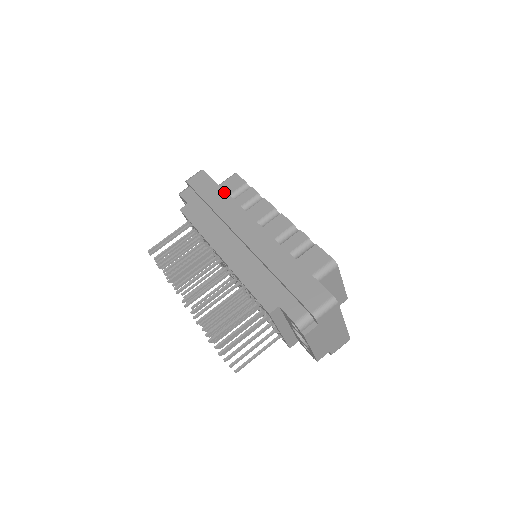
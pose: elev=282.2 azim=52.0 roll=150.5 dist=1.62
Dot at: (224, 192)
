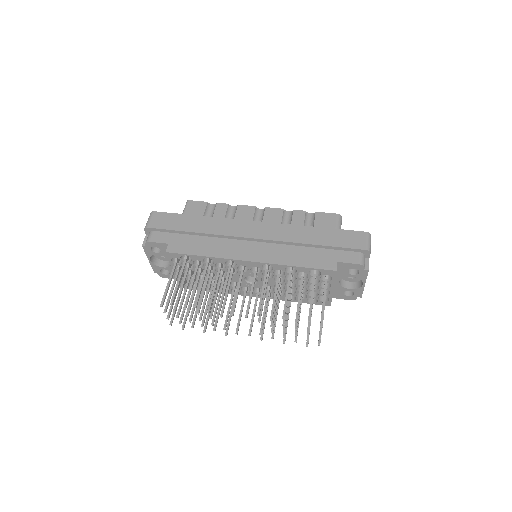
Dot at: (199, 216)
